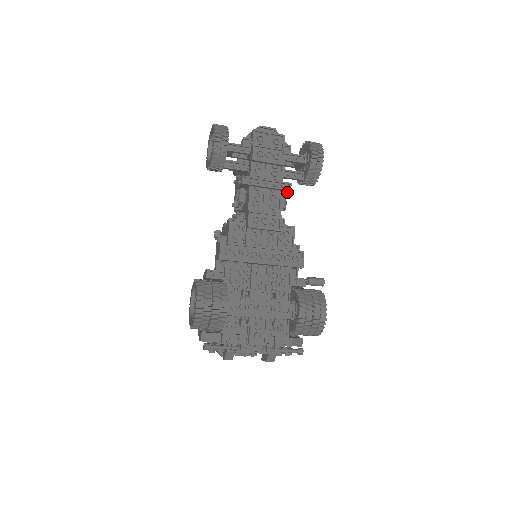
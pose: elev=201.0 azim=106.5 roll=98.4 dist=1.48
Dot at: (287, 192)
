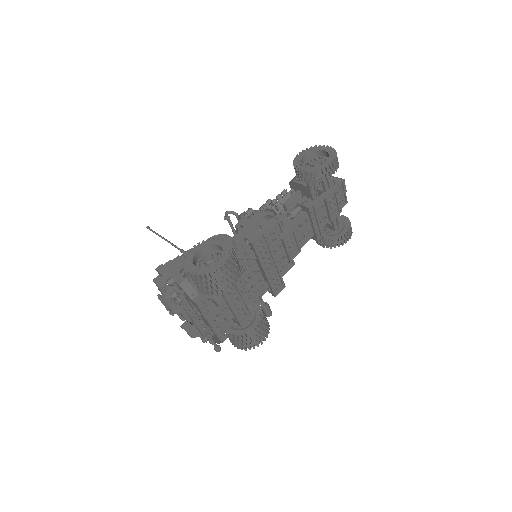
Dot at: (314, 238)
